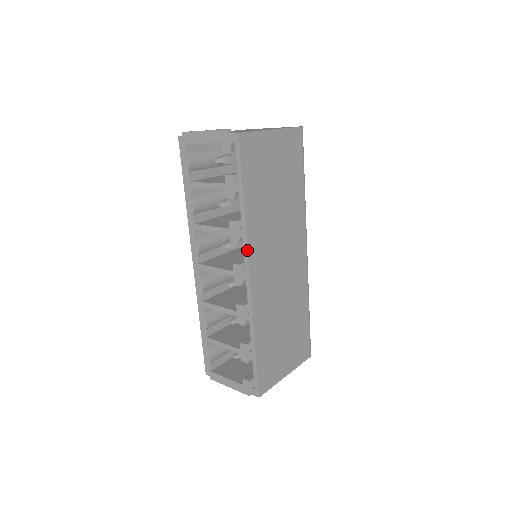
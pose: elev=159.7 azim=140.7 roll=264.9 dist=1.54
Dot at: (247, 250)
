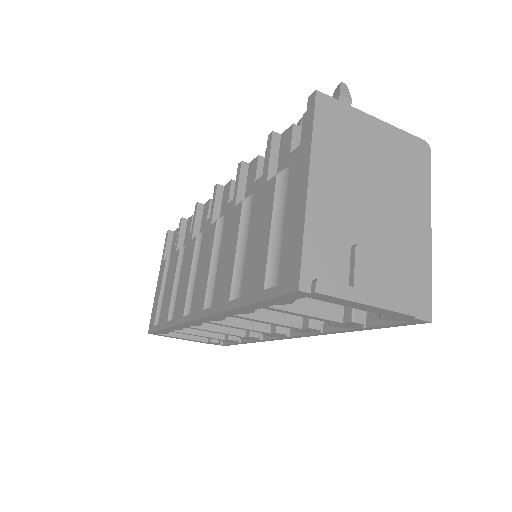
Dot at: occluded
